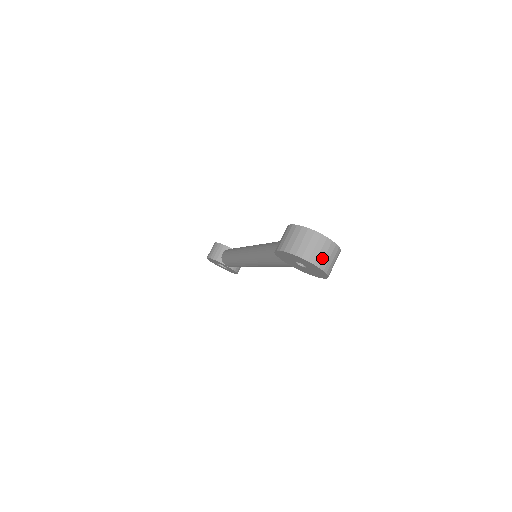
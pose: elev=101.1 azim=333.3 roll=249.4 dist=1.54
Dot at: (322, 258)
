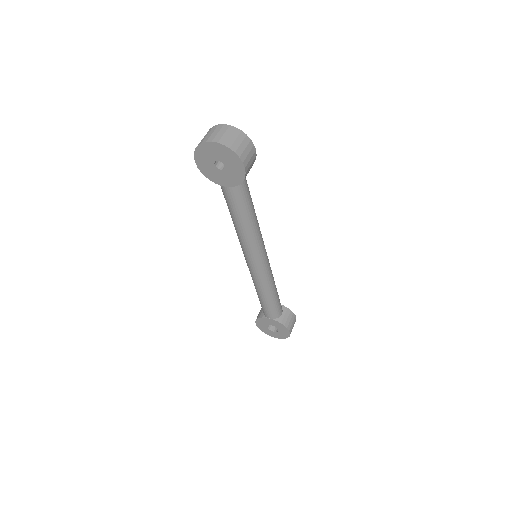
Dot at: (220, 137)
